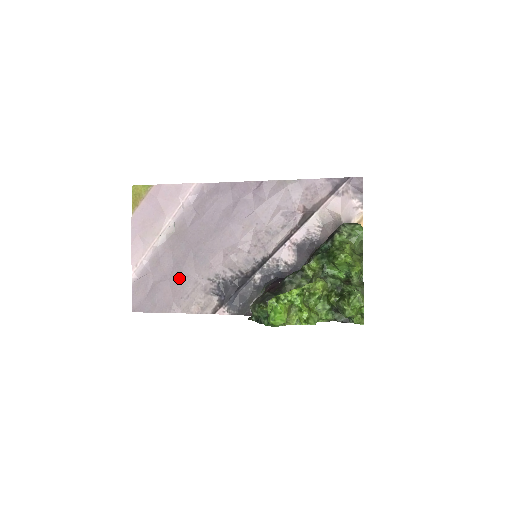
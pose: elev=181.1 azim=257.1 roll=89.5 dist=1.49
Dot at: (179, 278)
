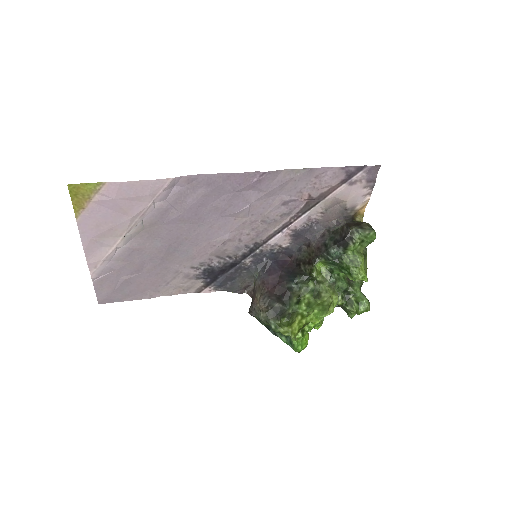
Dot at: (155, 271)
